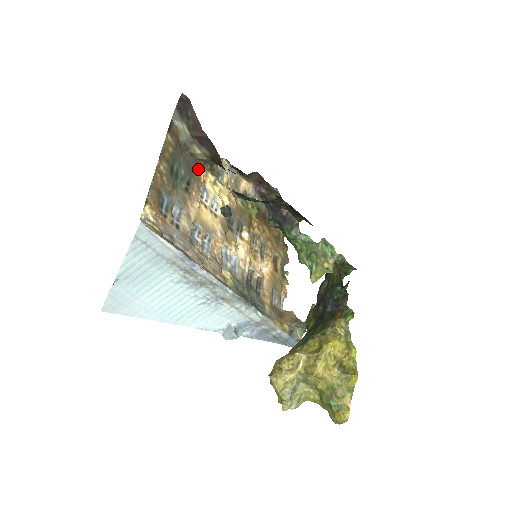
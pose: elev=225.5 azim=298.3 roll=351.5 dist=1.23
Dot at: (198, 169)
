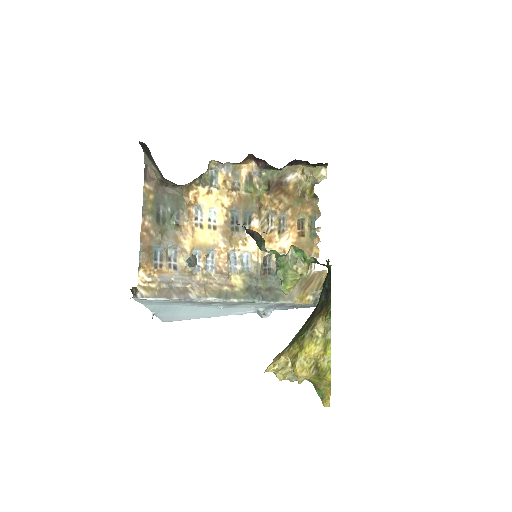
Dot at: (185, 194)
